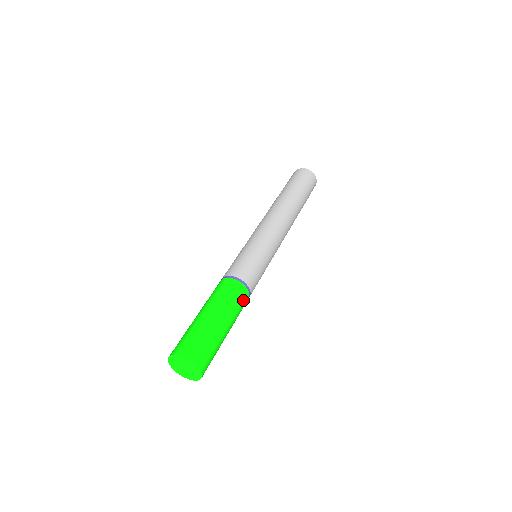
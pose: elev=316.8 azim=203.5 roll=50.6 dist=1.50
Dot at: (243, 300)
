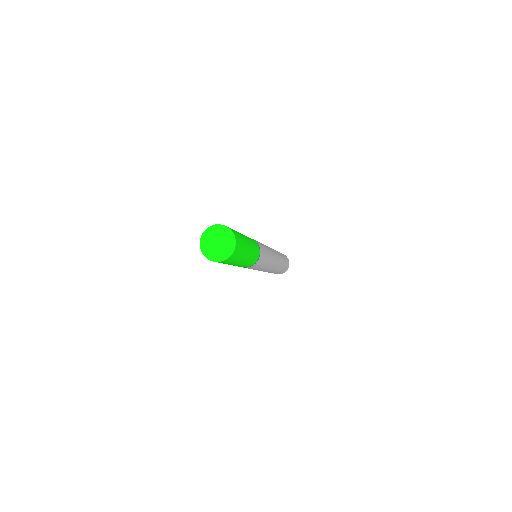
Dot at: occluded
